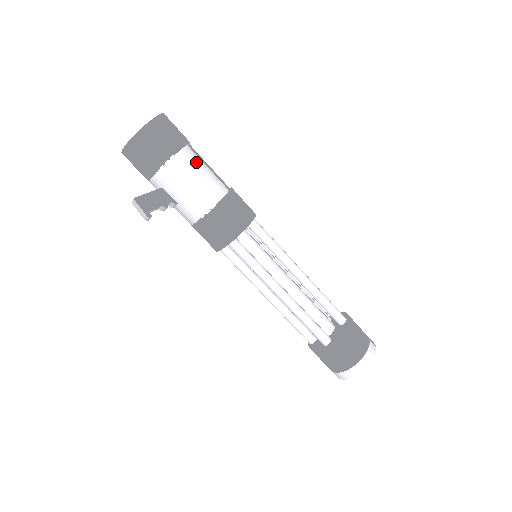
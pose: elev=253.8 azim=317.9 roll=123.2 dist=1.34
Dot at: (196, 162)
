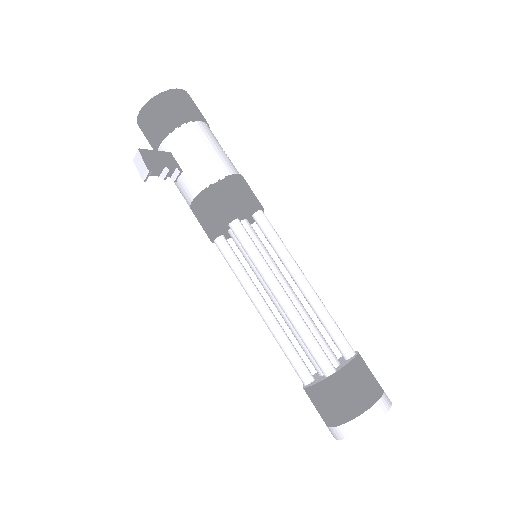
Dot at: (213, 137)
